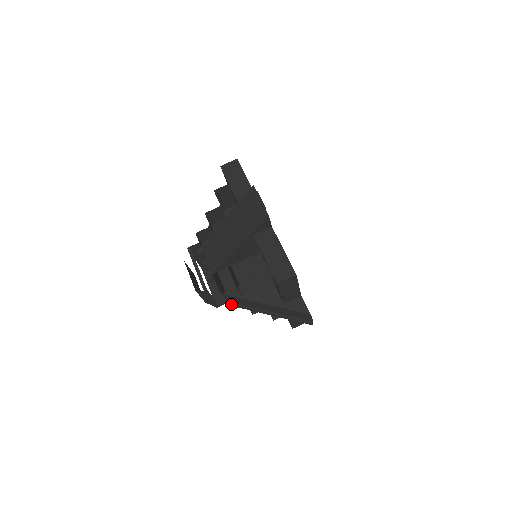
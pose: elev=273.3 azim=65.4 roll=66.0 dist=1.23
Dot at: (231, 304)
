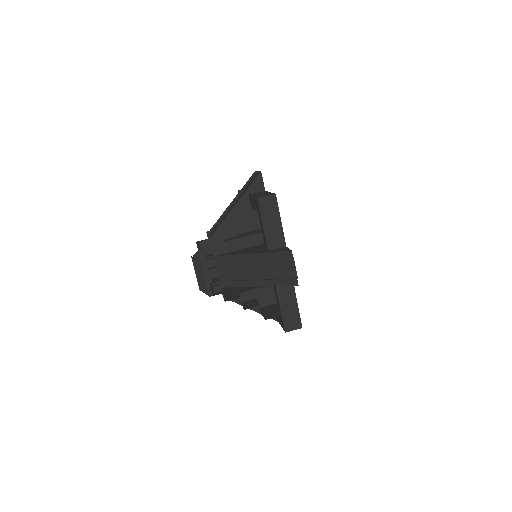
Dot at: (223, 282)
